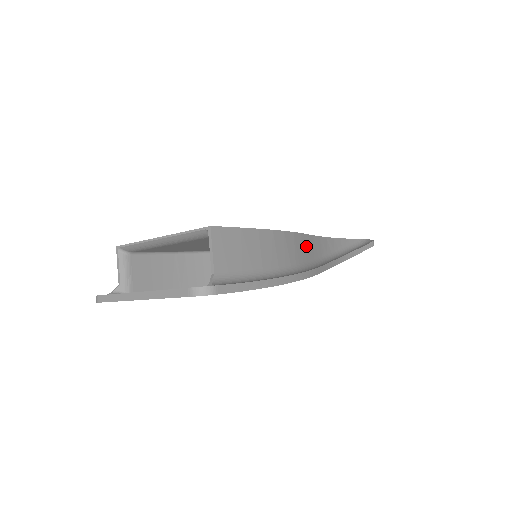
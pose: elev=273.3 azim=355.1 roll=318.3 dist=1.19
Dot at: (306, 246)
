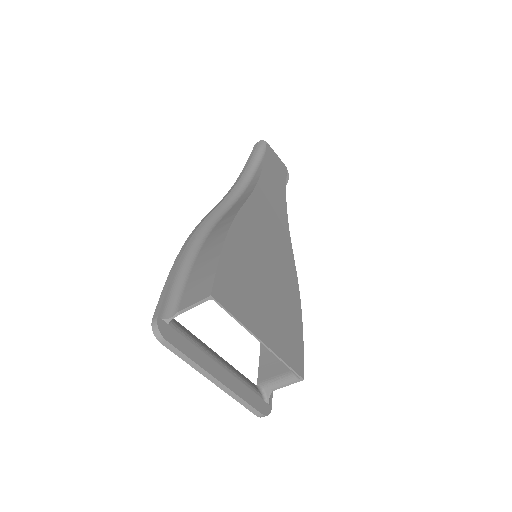
Dot at: occluded
